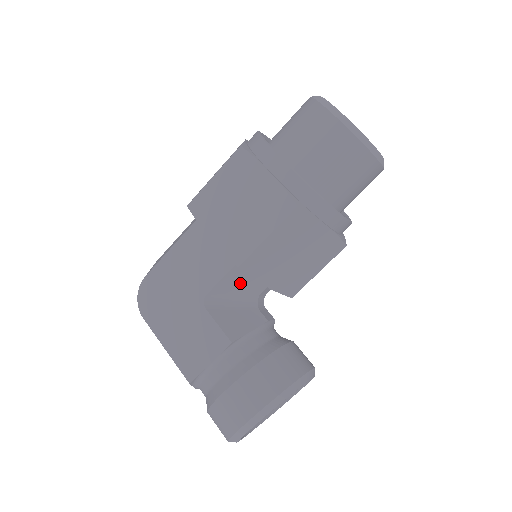
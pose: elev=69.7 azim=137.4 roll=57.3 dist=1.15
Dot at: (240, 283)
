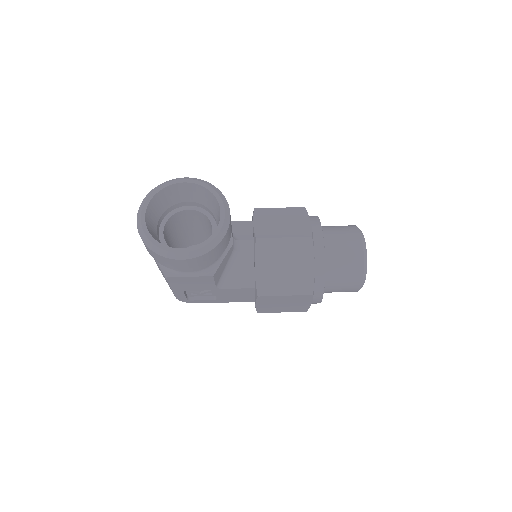
Dot at: (241, 229)
